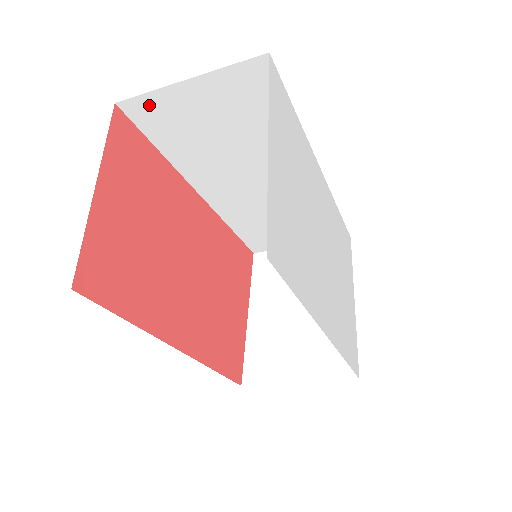
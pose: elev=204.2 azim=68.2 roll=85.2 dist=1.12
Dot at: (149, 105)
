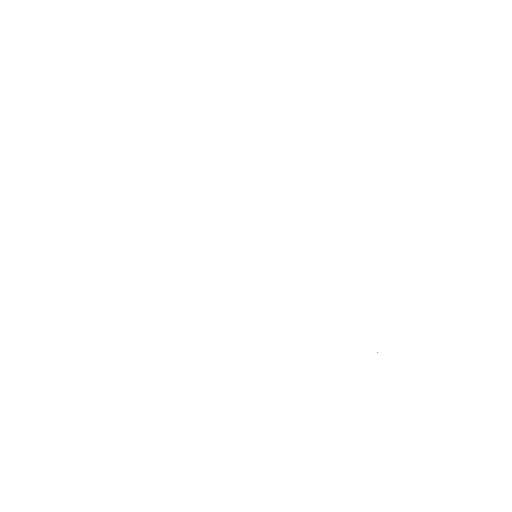
Dot at: occluded
